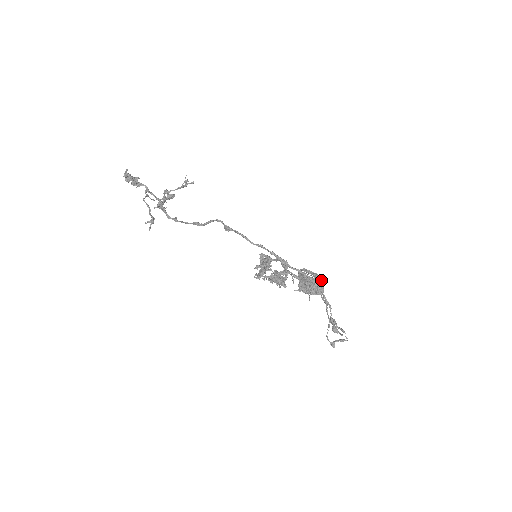
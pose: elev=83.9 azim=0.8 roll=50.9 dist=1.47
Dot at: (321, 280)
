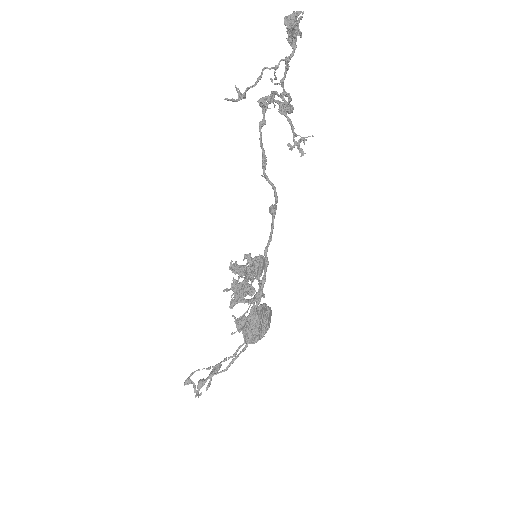
Dot at: (261, 338)
